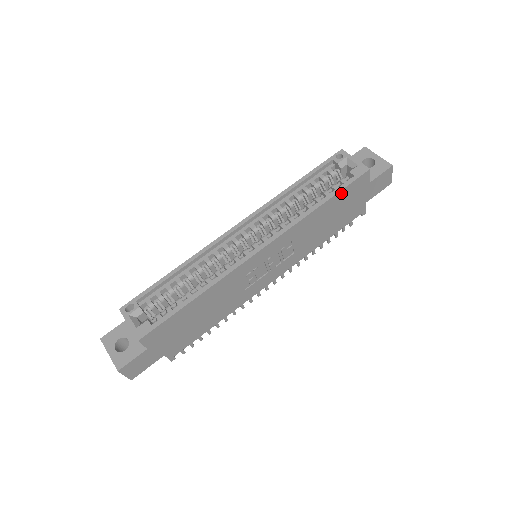
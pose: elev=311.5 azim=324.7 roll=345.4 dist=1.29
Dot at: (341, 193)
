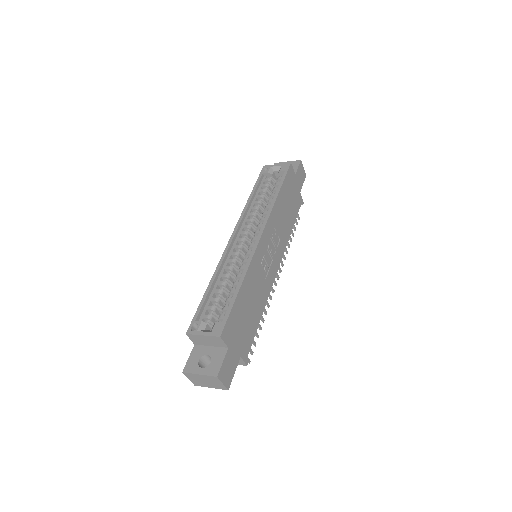
Dot at: (284, 183)
